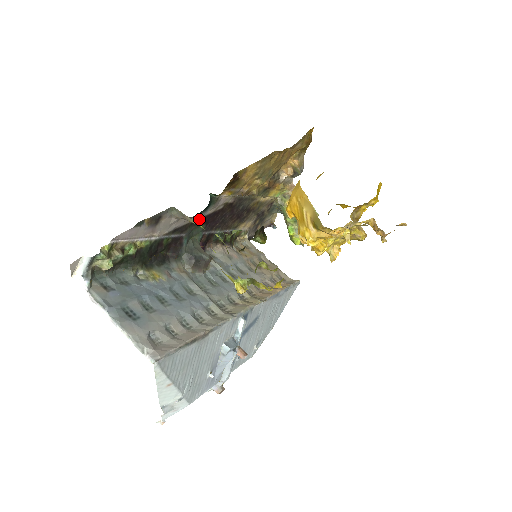
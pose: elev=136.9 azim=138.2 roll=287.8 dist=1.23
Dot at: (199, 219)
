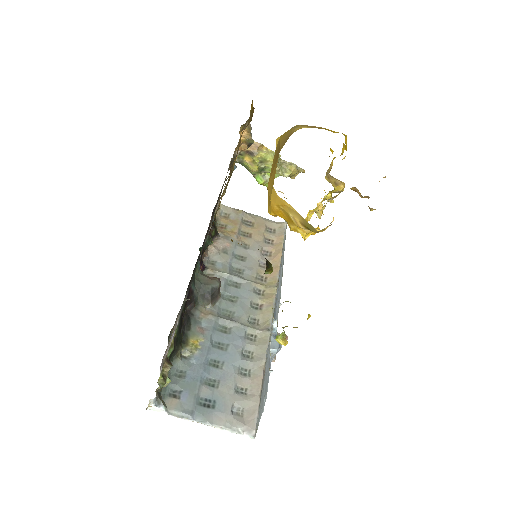
Dot at: (195, 264)
